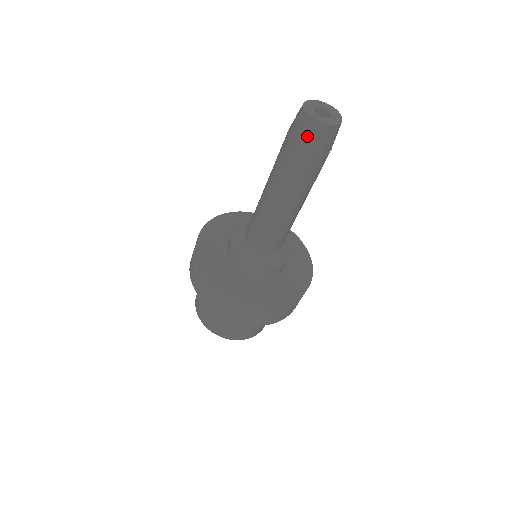
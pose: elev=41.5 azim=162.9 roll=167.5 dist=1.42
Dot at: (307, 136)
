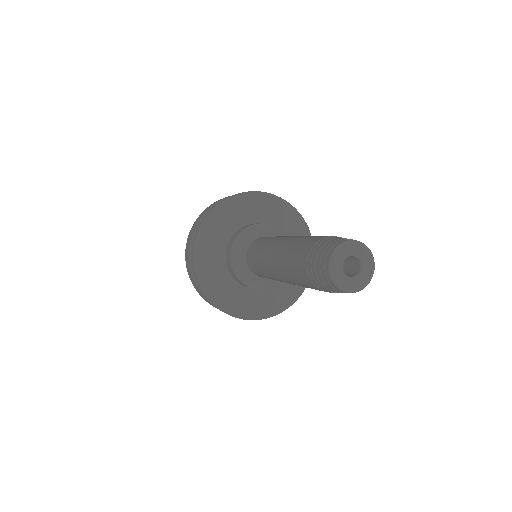
Dot at: (325, 287)
